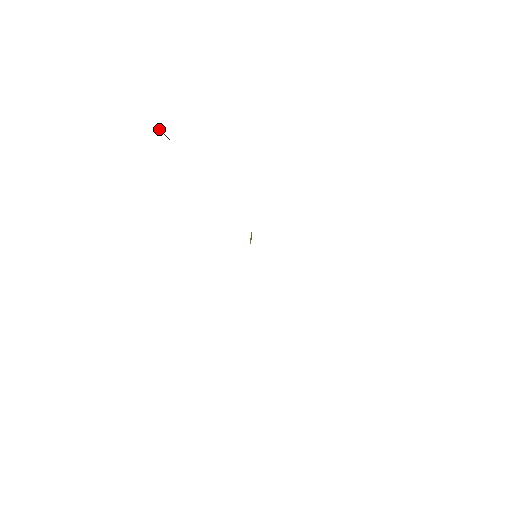
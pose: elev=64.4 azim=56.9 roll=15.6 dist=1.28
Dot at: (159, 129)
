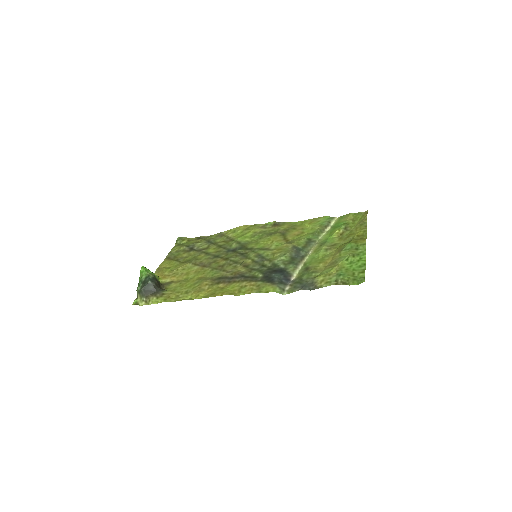
Dot at: (146, 287)
